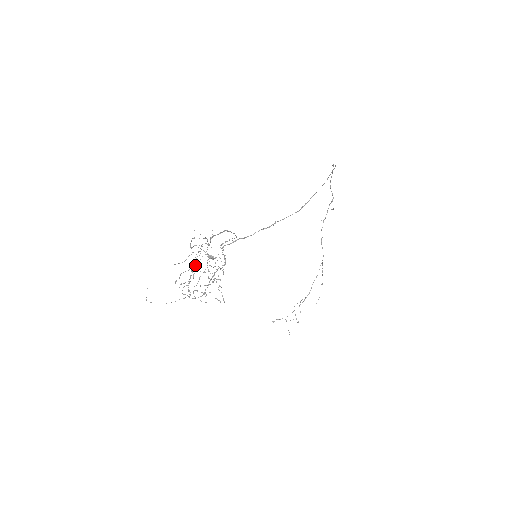
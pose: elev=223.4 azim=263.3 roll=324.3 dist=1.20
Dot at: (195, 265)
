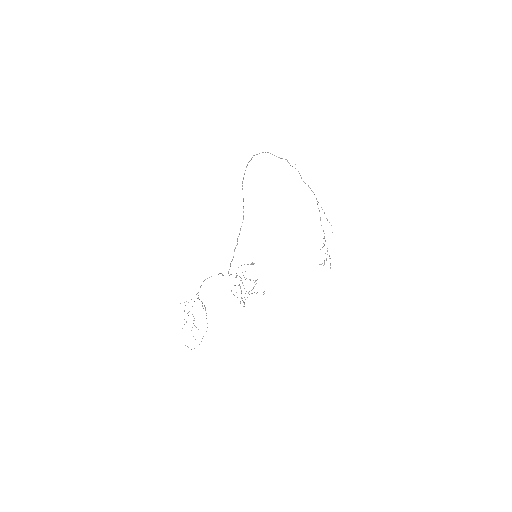
Dot at: occluded
